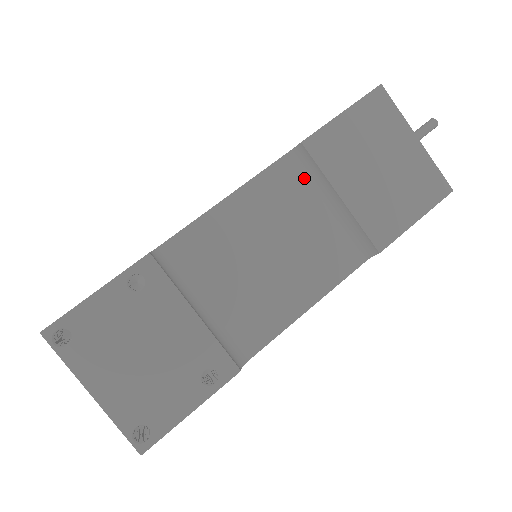
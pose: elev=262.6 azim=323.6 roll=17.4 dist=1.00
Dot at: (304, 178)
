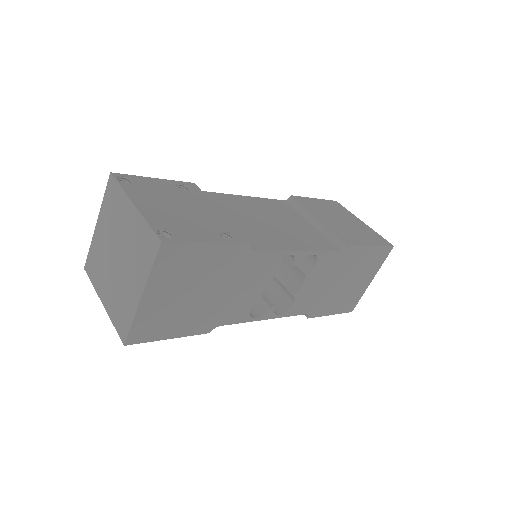
Dot at: (294, 210)
